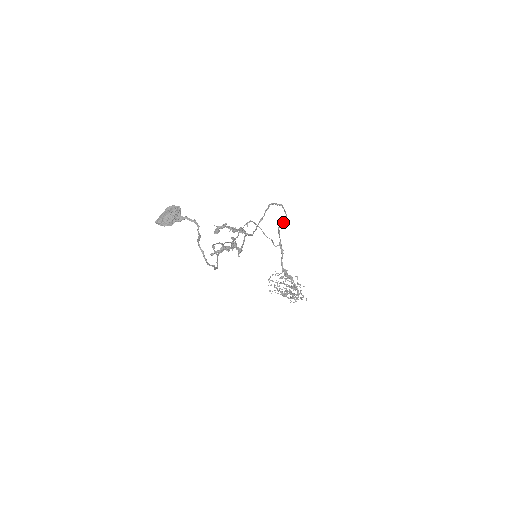
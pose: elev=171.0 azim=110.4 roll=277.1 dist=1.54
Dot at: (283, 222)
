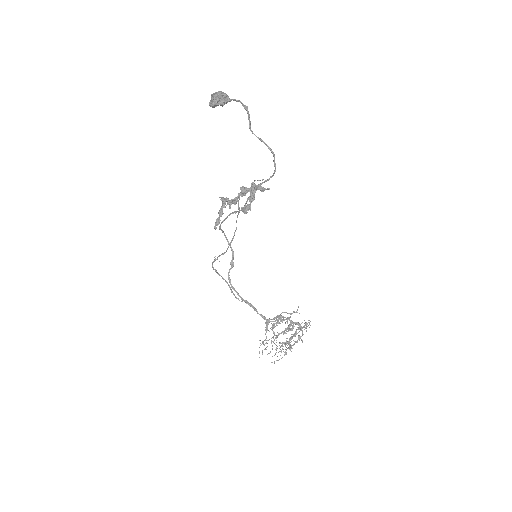
Dot at: (230, 269)
